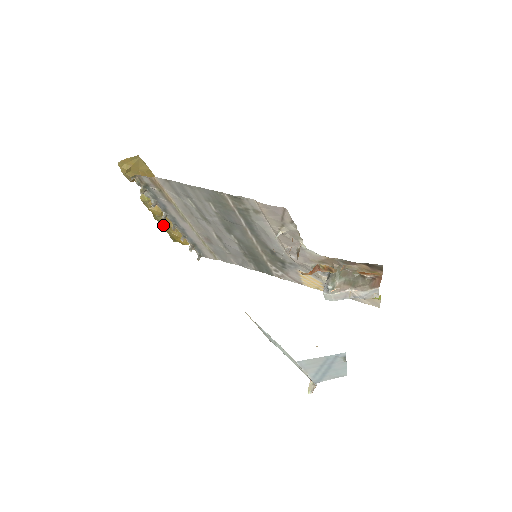
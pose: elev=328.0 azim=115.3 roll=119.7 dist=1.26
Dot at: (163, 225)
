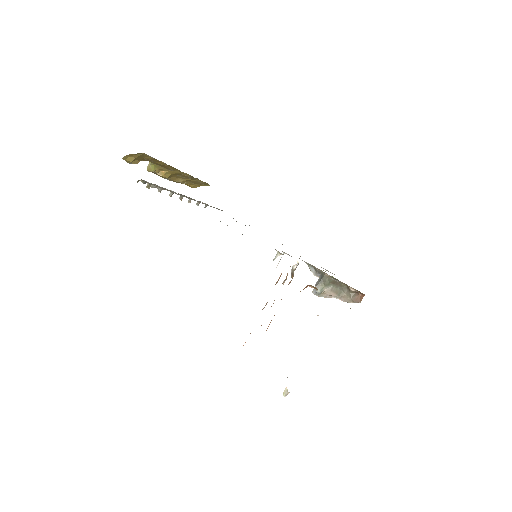
Dot at: occluded
